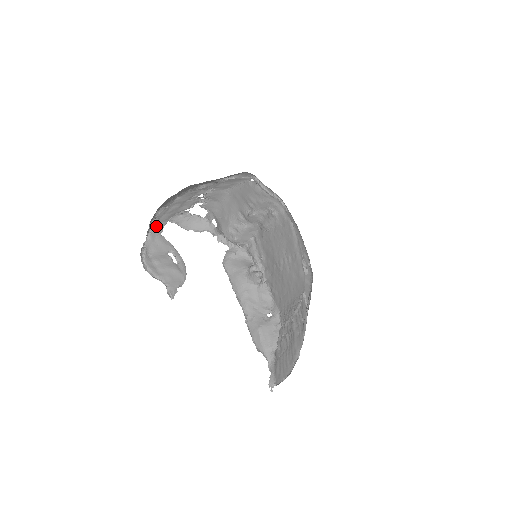
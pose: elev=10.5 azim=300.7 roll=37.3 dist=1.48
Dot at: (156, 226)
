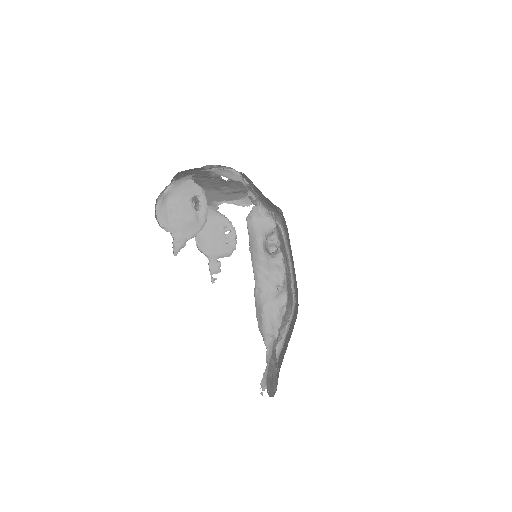
Dot at: (182, 177)
